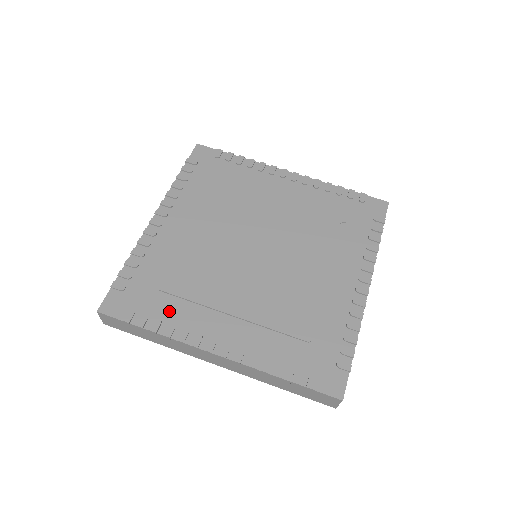
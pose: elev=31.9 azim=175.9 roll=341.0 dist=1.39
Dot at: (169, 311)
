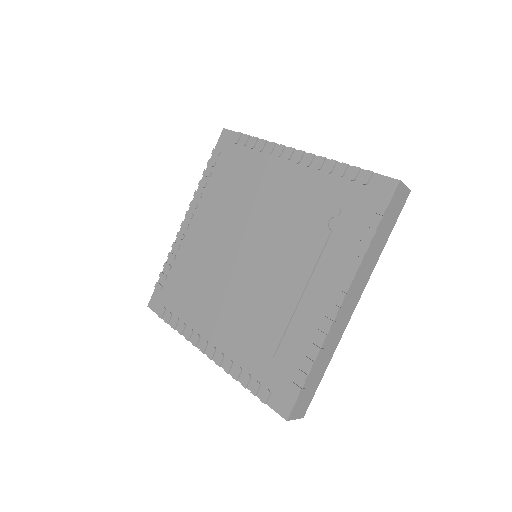
Dot at: (184, 311)
